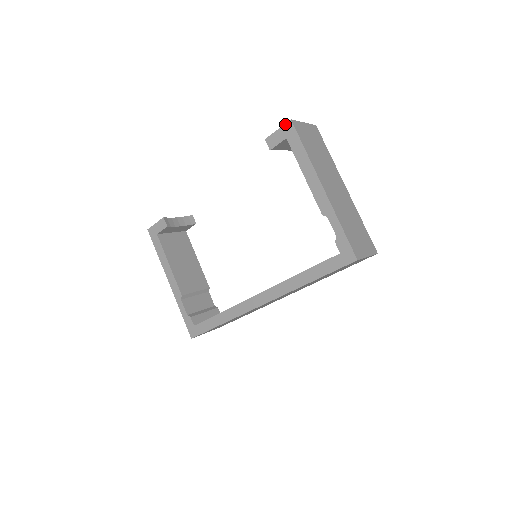
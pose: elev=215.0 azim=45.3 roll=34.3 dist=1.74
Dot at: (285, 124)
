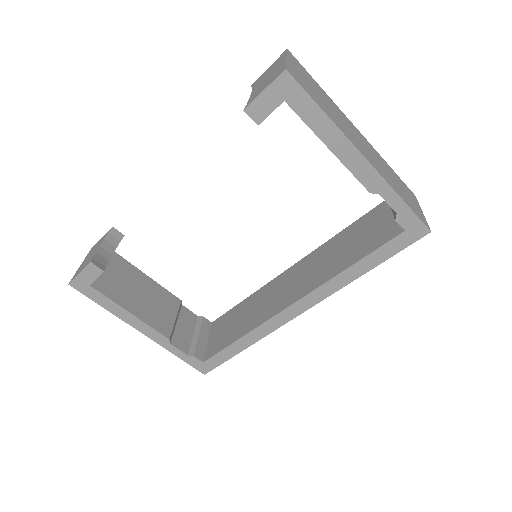
Dot at: (276, 79)
